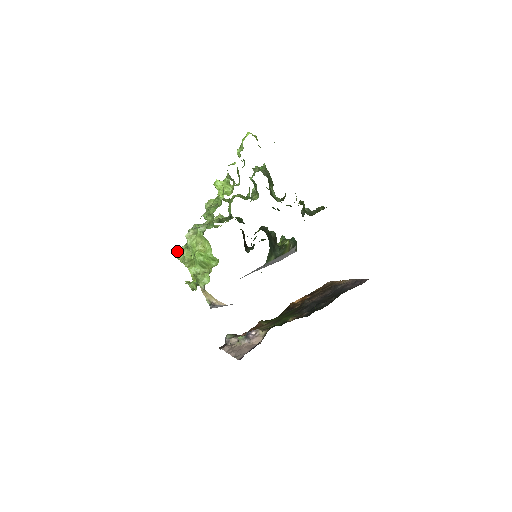
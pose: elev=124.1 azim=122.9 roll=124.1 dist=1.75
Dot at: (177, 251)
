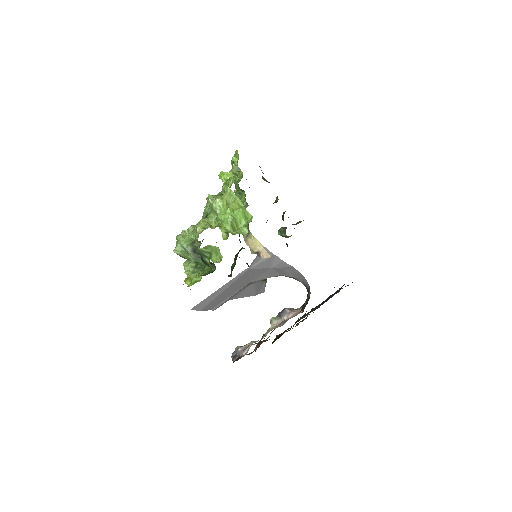
Dot at: (186, 231)
